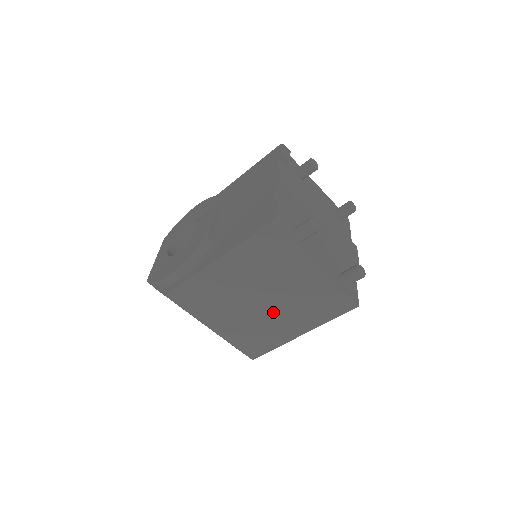
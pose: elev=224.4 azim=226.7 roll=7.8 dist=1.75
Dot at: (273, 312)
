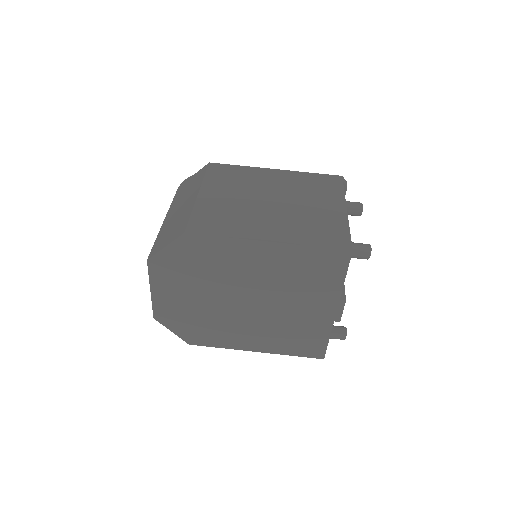
Dot at: (270, 213)
